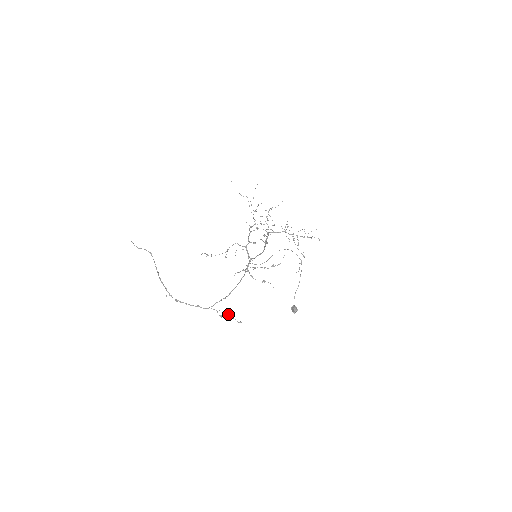
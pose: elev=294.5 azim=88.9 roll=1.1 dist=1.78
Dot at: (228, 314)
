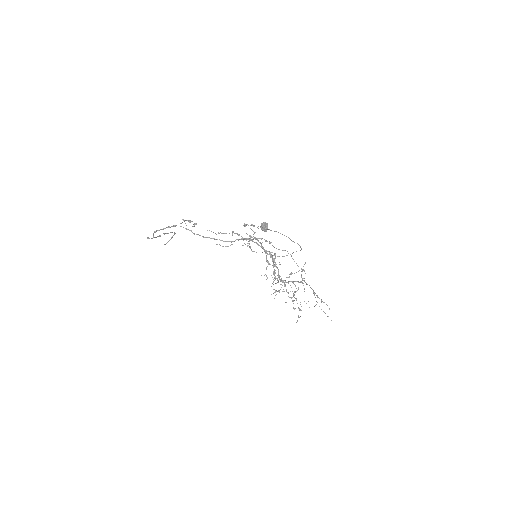
Dot at: occluded
